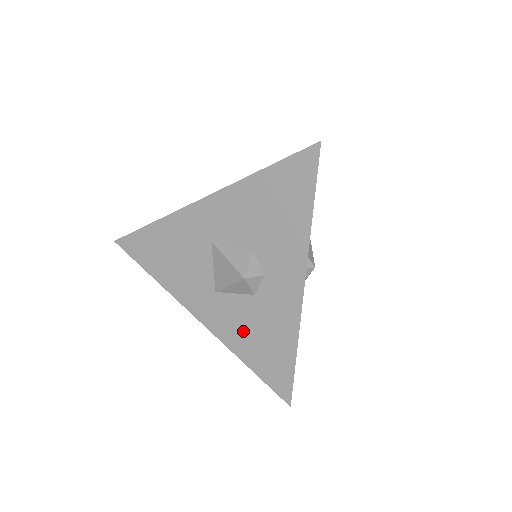
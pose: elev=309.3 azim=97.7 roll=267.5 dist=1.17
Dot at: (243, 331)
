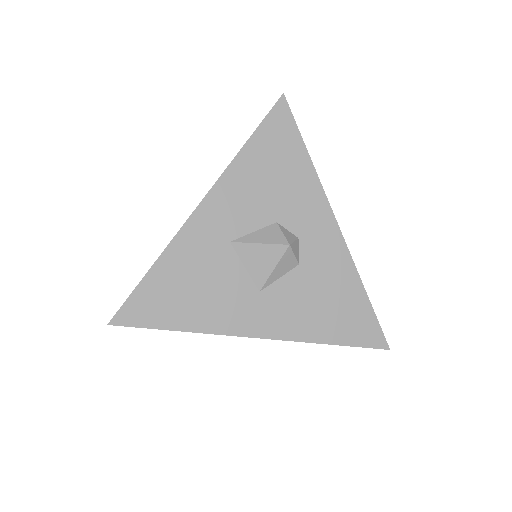
Dot at: (308, 310)
